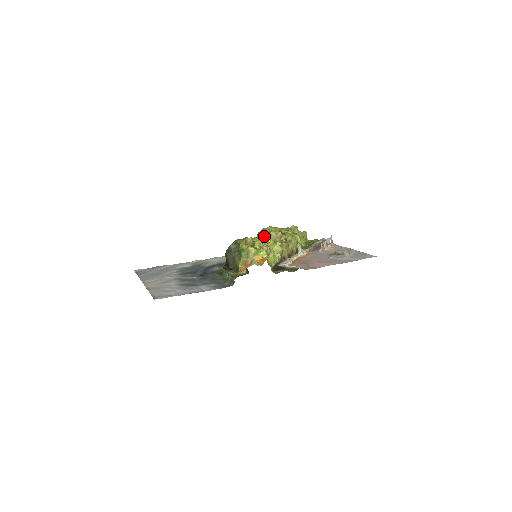
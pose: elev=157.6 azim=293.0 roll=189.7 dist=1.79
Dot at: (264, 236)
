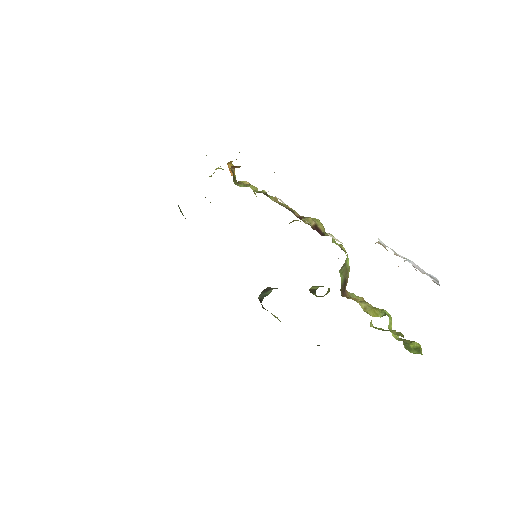
Dot at: occluded
